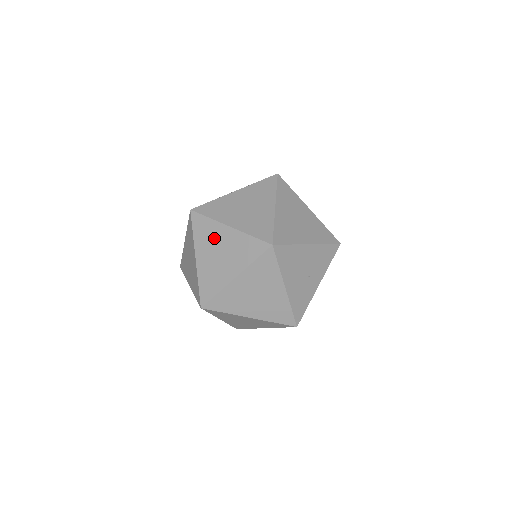
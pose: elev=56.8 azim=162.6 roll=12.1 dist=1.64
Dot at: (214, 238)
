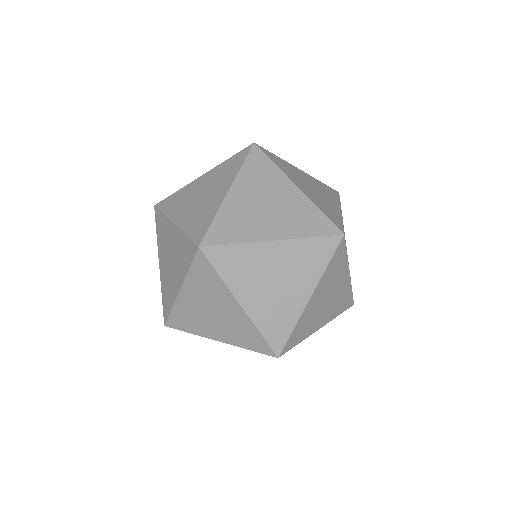
Dot at: occluded
